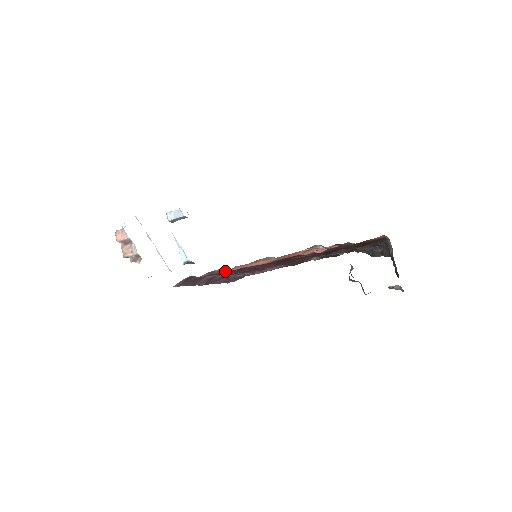
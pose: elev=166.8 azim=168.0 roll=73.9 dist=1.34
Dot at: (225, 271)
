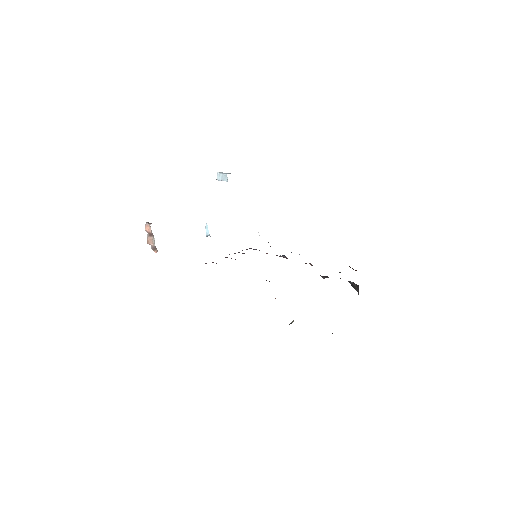
Dot at: occluded
